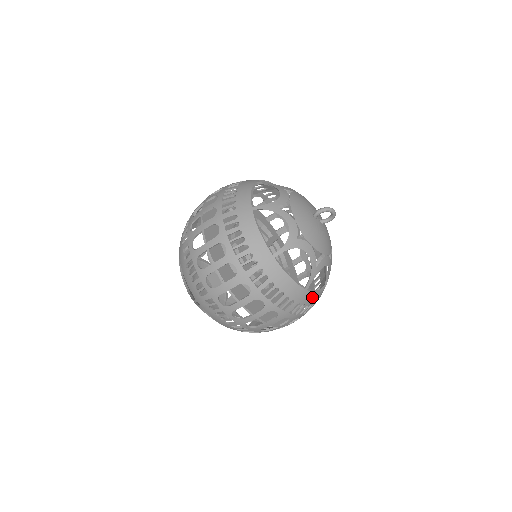
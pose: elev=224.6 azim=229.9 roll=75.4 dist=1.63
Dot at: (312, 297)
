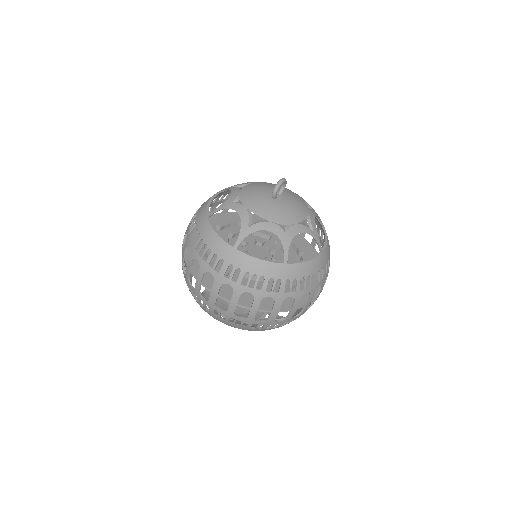
Dot at: (328, 248)
